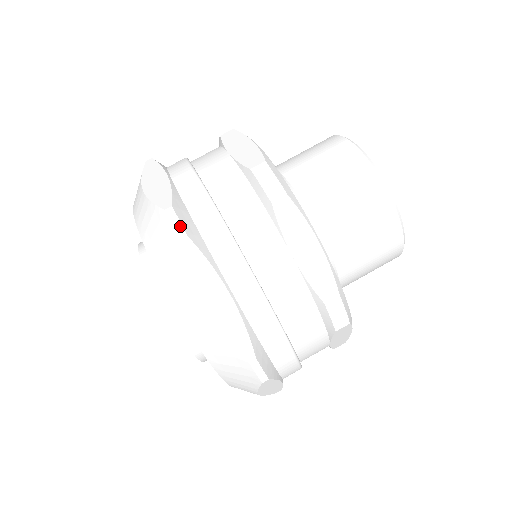
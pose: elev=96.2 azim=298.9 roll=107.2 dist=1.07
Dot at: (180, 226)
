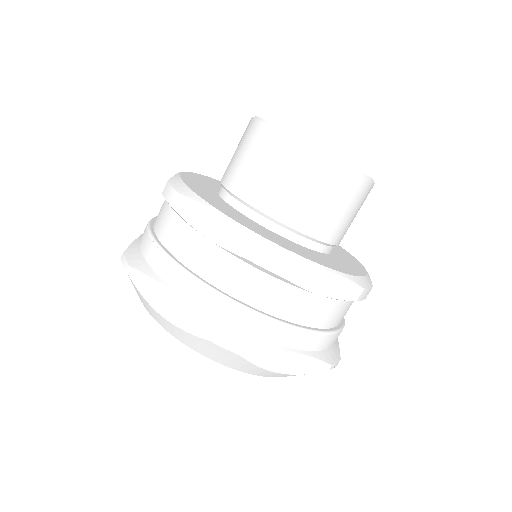
Dot at: (233, 347)
